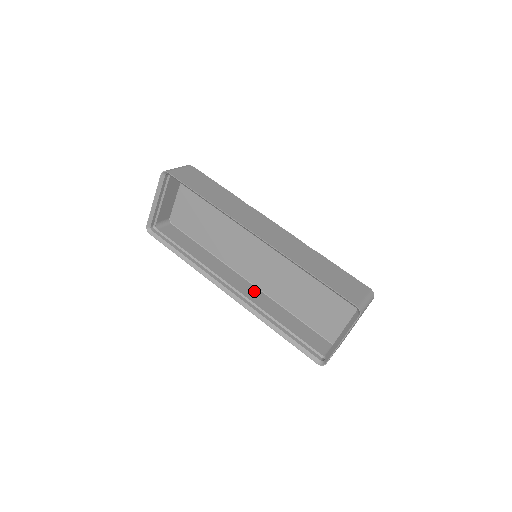
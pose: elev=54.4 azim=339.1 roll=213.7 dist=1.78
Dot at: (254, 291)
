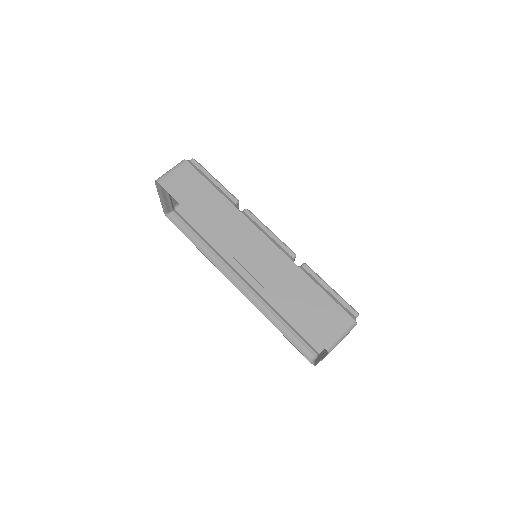
Dot at: occluded
